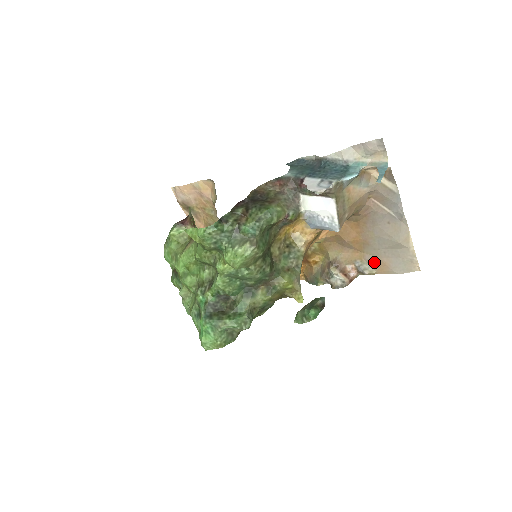
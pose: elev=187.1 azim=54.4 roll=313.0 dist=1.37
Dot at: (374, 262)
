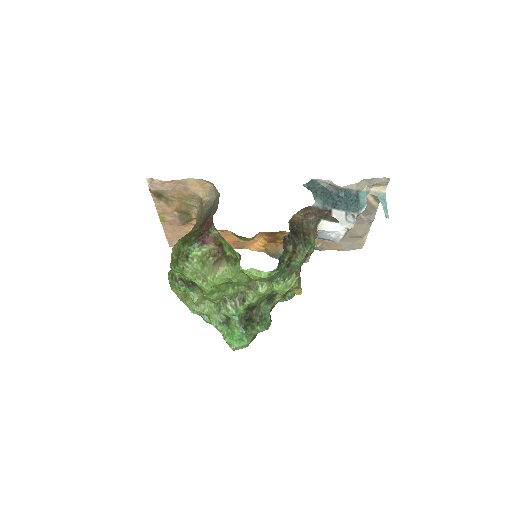
Dot at: (331, 243)
